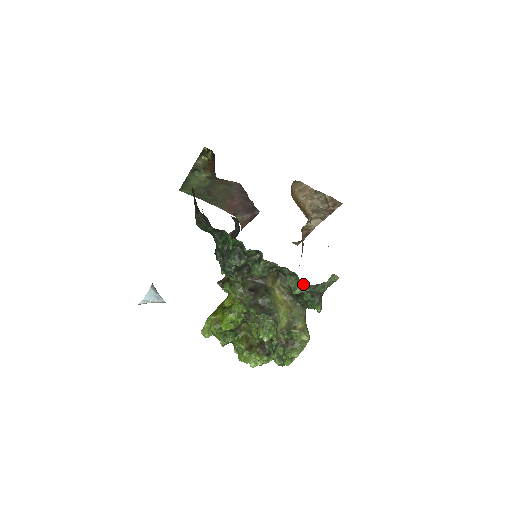
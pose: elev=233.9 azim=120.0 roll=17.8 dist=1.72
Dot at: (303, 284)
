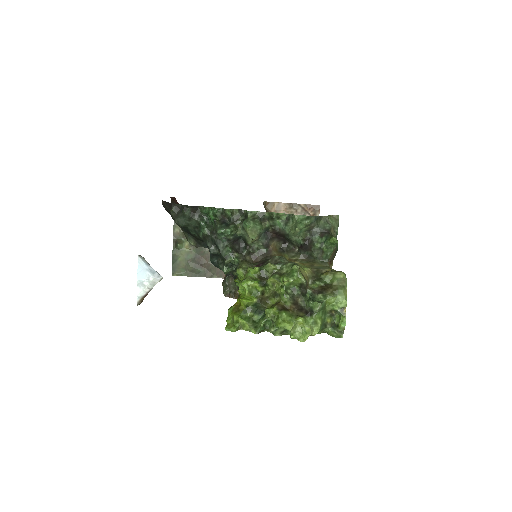
Dot at: (301, 218)
